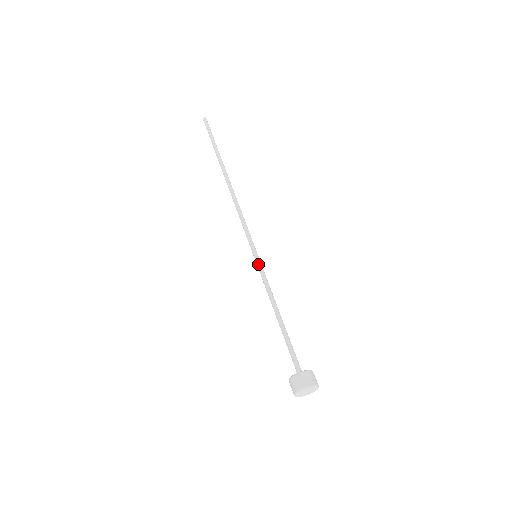
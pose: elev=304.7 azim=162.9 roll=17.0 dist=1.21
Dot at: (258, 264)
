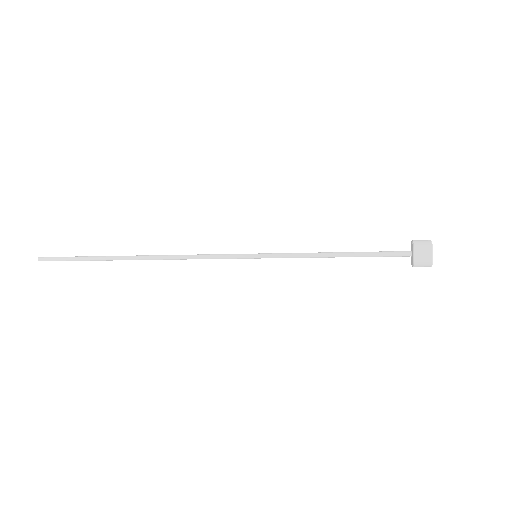
Dot at: (268, 253)
